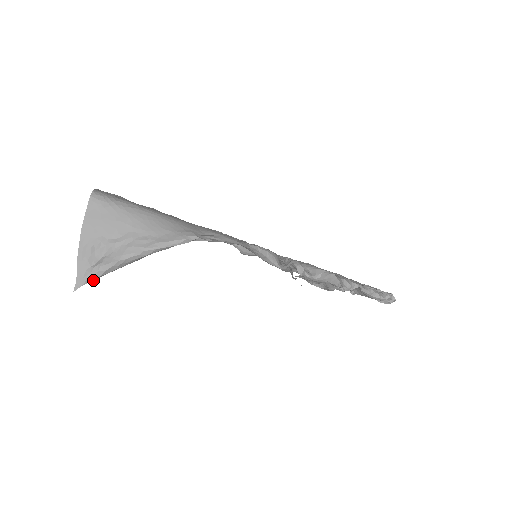
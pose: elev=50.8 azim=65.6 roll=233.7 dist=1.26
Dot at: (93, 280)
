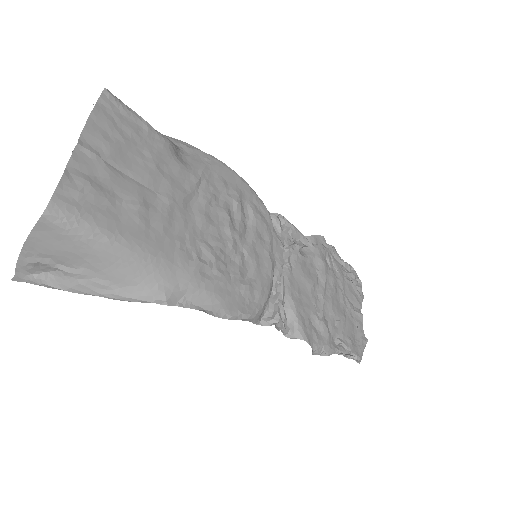
Dot at: (34, 283)
